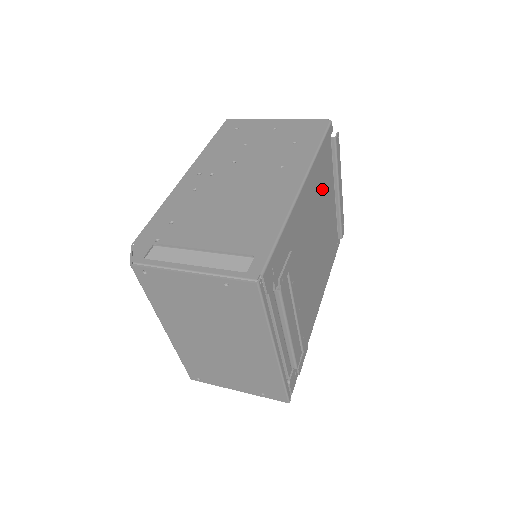
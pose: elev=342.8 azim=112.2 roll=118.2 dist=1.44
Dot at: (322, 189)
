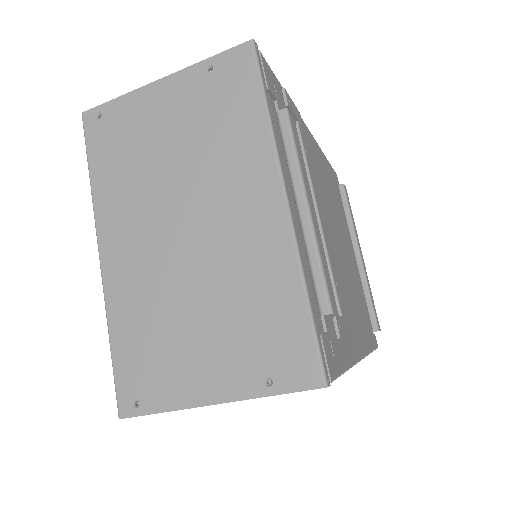
Dot at: (336, 204)
